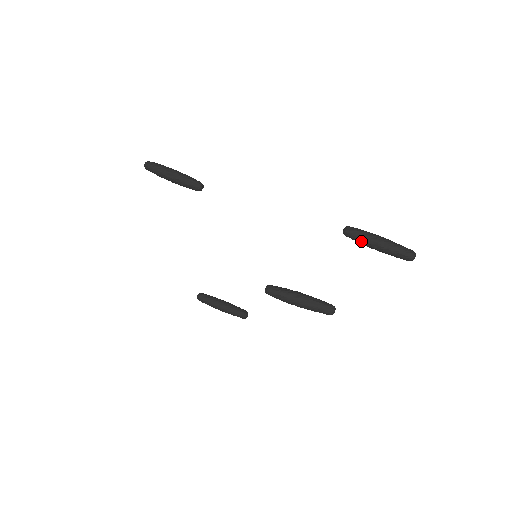
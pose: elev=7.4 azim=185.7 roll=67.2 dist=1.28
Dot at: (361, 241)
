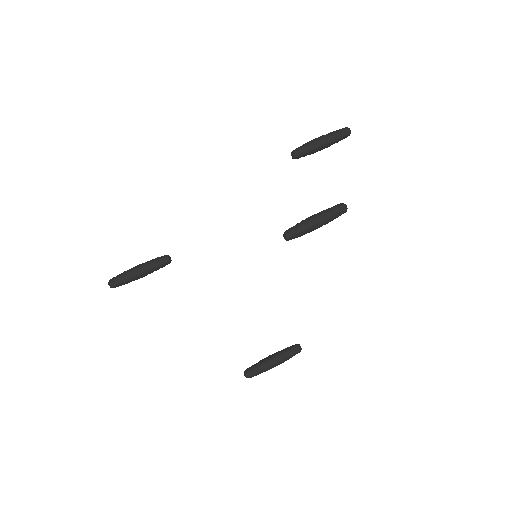
Dot at: (309, 149)
